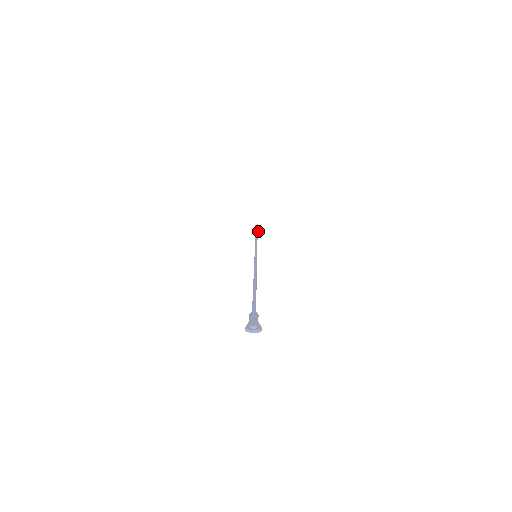
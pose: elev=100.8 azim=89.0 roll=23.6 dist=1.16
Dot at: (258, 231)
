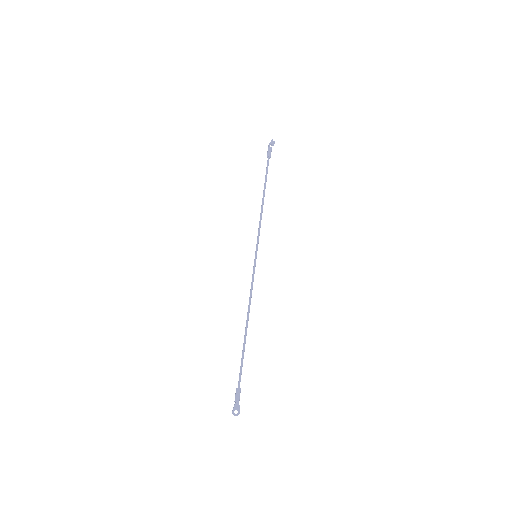
Dot at: occluded
